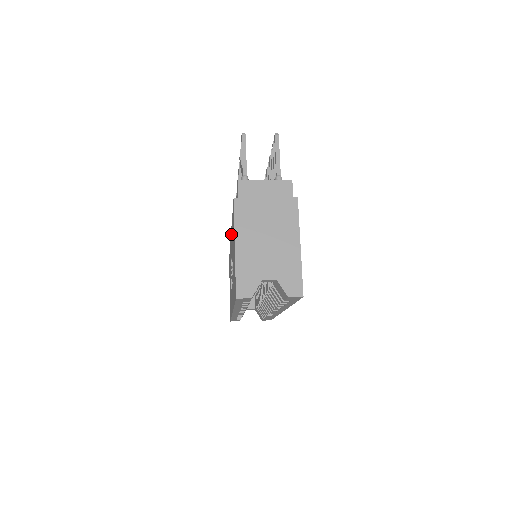
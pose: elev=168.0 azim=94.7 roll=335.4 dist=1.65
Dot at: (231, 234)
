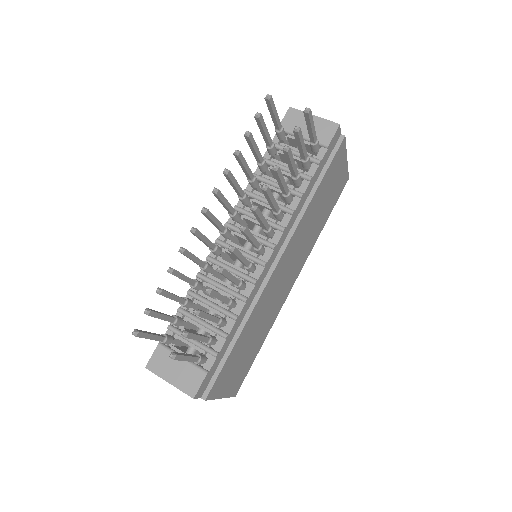
Dot at: occluded
